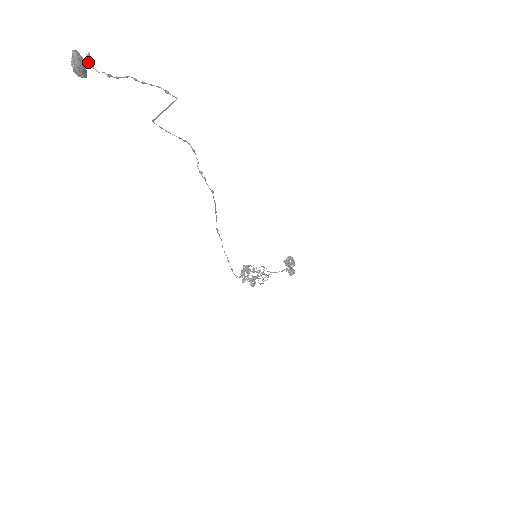
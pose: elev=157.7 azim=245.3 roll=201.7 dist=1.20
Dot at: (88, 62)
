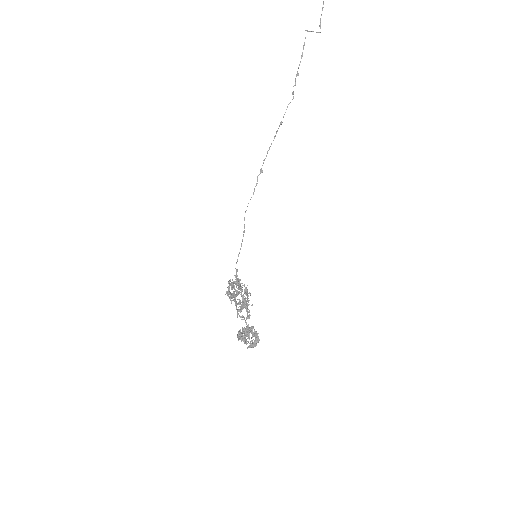
Dot at: out of frame
